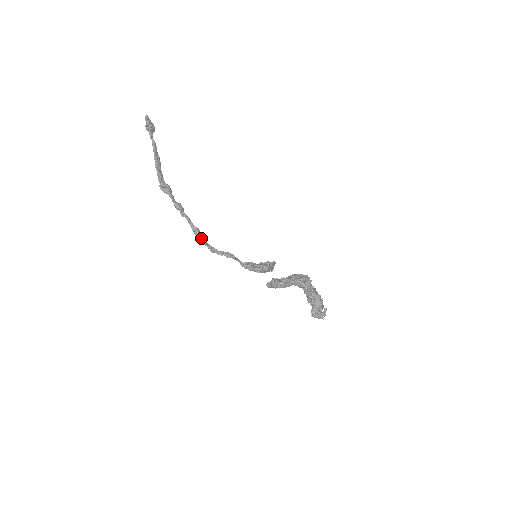
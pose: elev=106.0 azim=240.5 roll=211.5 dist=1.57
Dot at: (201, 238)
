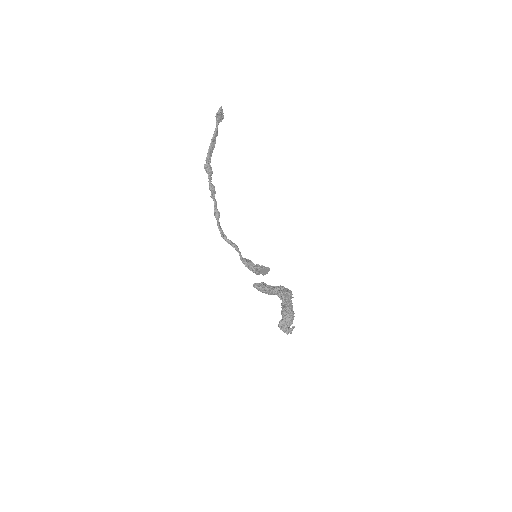
Dot at: (218, 222)
